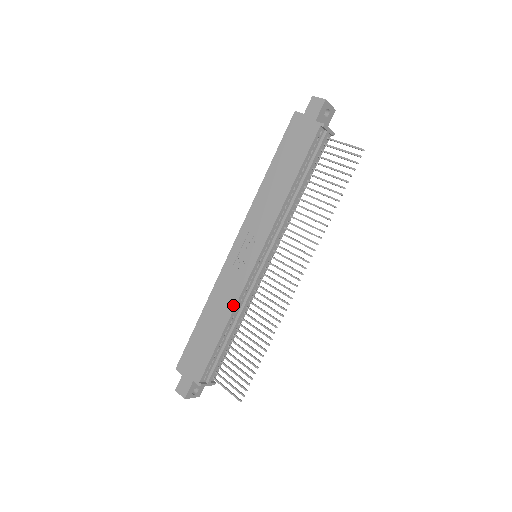
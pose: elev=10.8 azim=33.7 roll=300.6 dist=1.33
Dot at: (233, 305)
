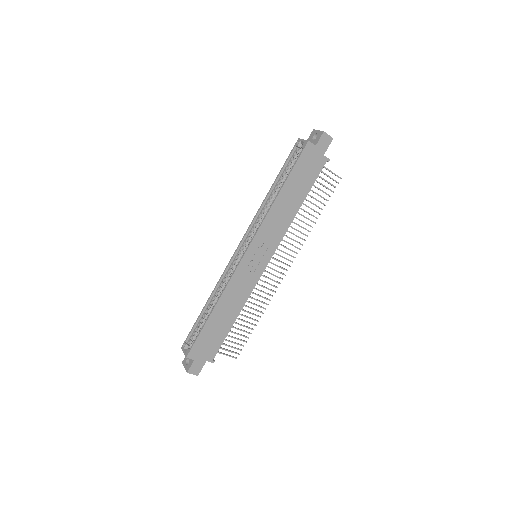
Dot at: (245, 300)
